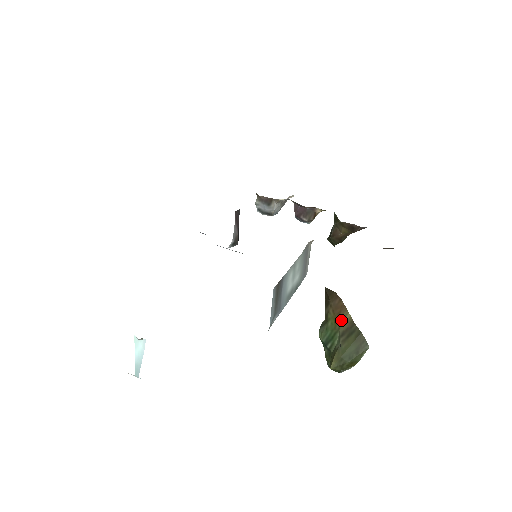
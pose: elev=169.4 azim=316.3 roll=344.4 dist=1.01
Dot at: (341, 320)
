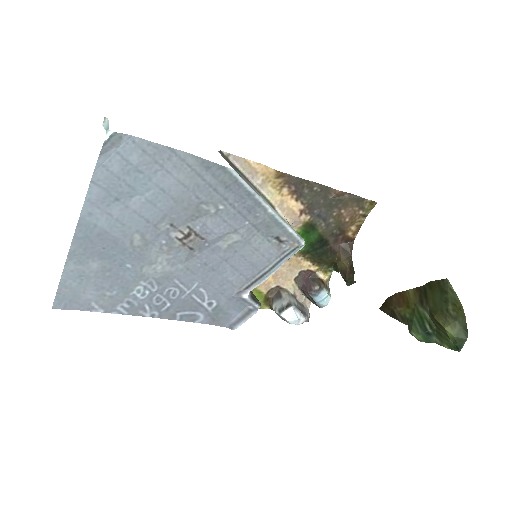
Dot at: (410, 300)
